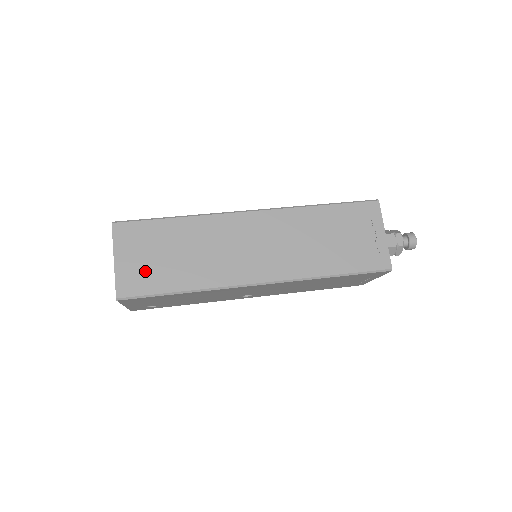
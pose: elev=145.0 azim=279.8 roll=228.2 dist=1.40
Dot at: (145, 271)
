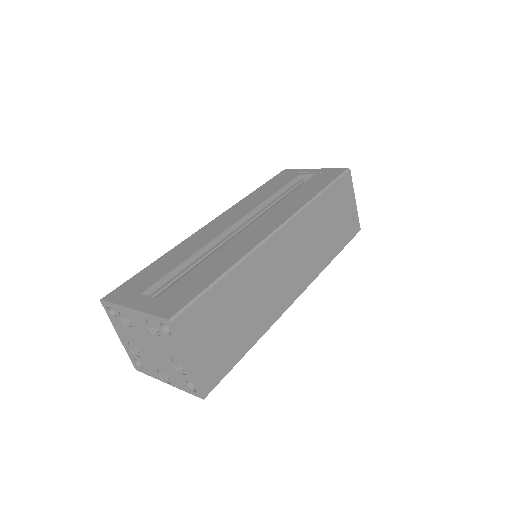
Dot at: (219, 352)
